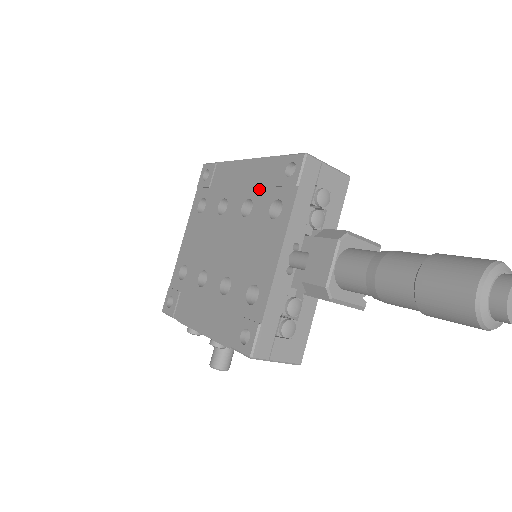
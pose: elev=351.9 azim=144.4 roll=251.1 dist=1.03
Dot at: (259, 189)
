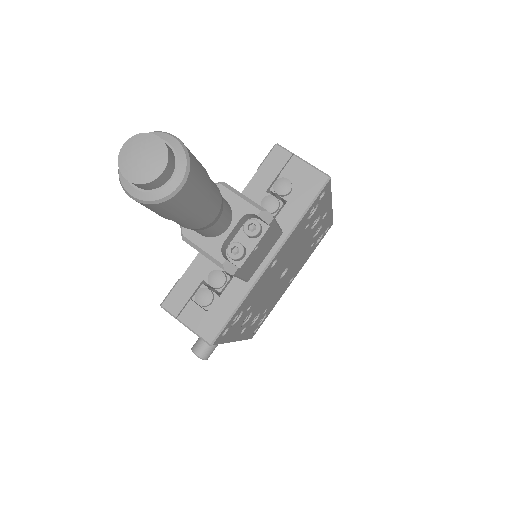
Dot at: occluded
